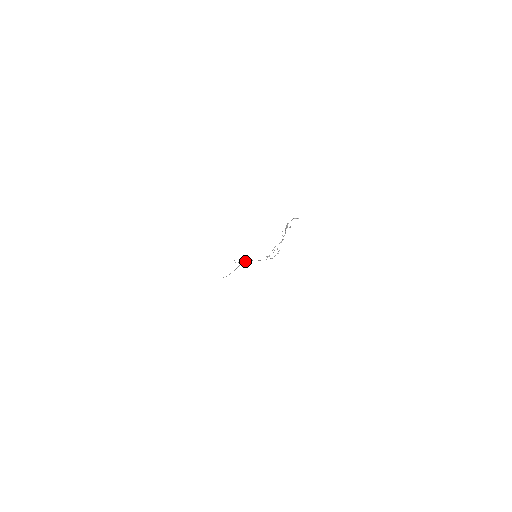
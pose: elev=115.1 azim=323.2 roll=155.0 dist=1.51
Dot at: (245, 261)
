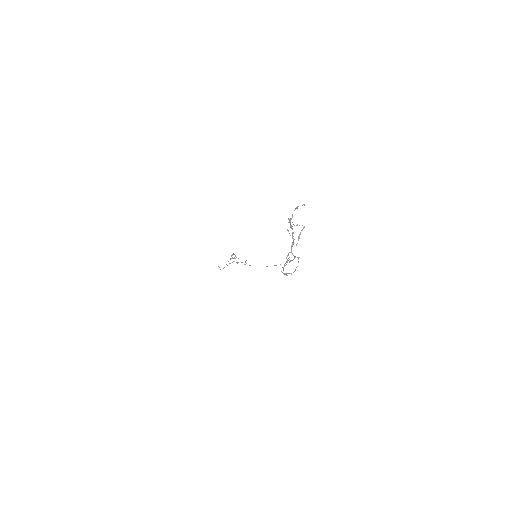
Dot at: occluded
